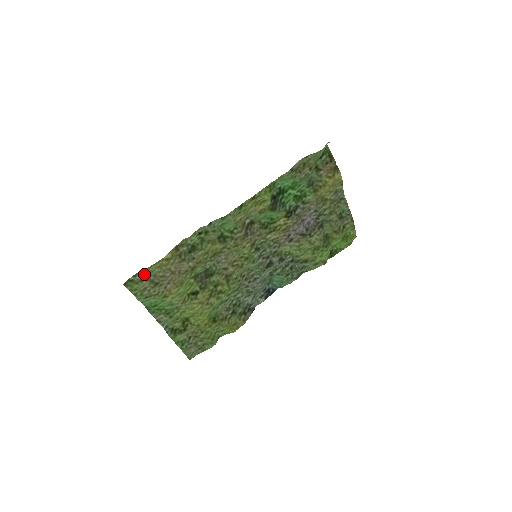
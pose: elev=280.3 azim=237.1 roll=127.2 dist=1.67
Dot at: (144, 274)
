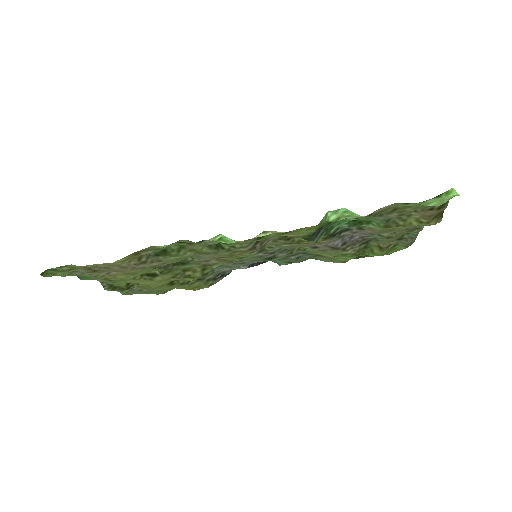
Dot at: (76, 266)
